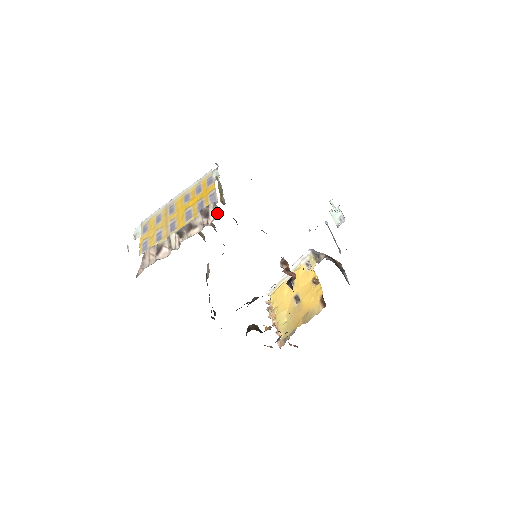
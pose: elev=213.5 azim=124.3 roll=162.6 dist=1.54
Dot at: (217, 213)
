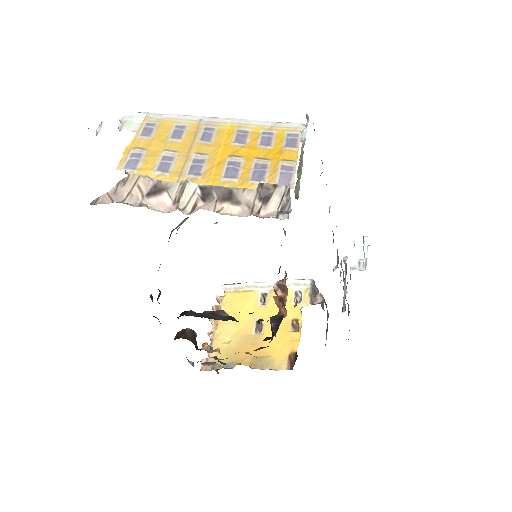
Dot at: (283, 208)
